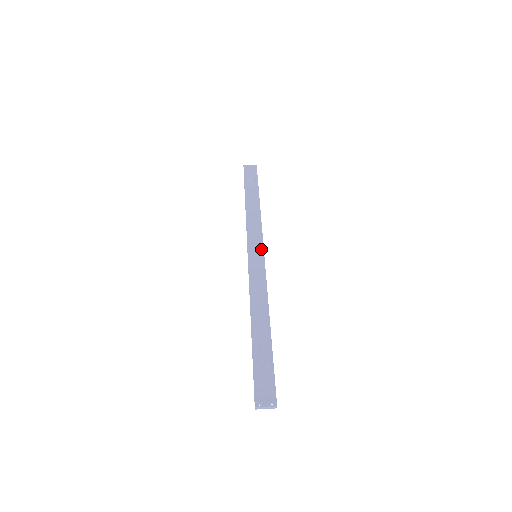
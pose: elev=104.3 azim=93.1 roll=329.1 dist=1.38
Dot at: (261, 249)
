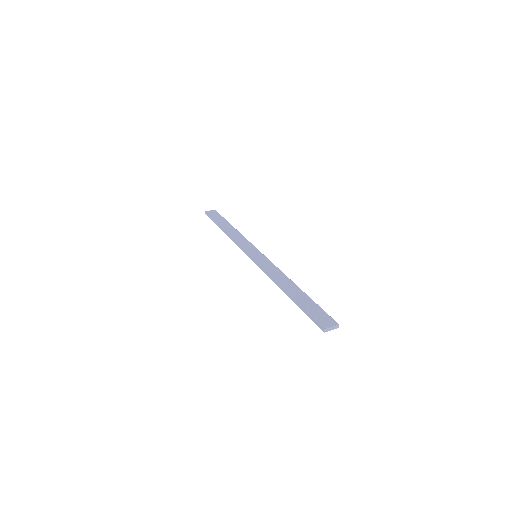
Dot at: (257, 251)
